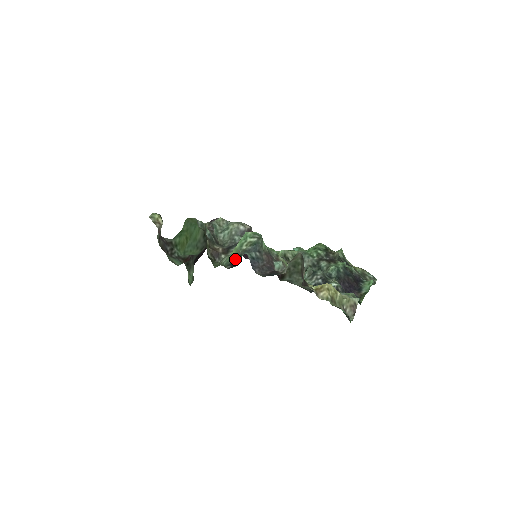
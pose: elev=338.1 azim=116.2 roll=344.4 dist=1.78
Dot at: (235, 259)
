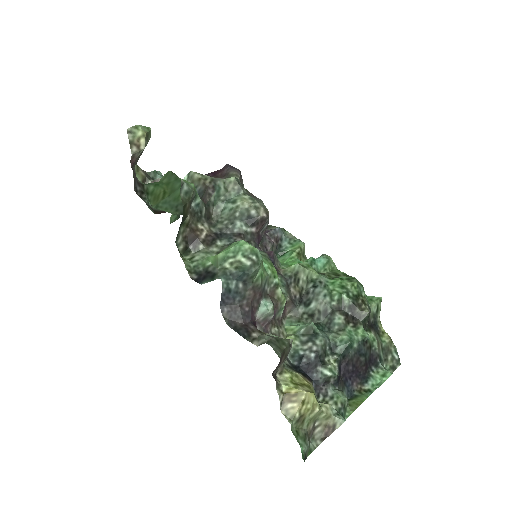
Dot at: (207, 271)
